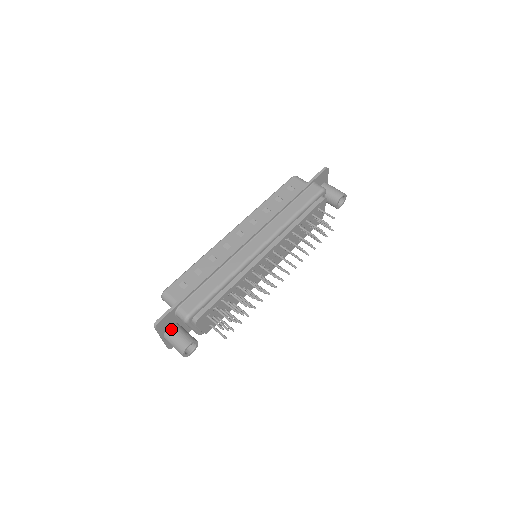
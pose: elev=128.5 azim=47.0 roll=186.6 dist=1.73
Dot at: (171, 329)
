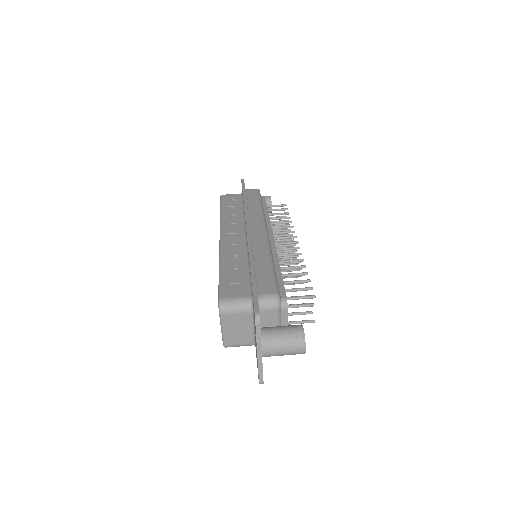
Dot at: (265, 330)
